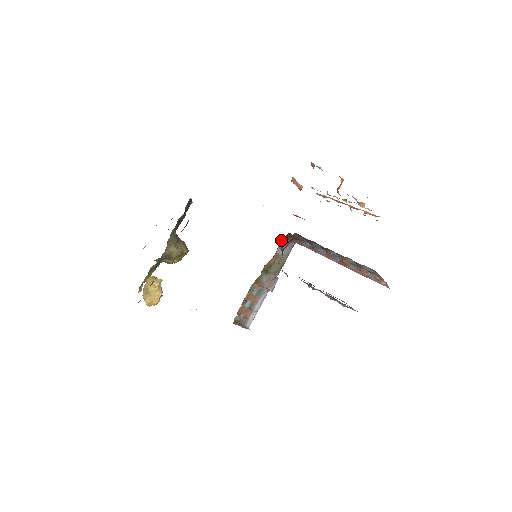
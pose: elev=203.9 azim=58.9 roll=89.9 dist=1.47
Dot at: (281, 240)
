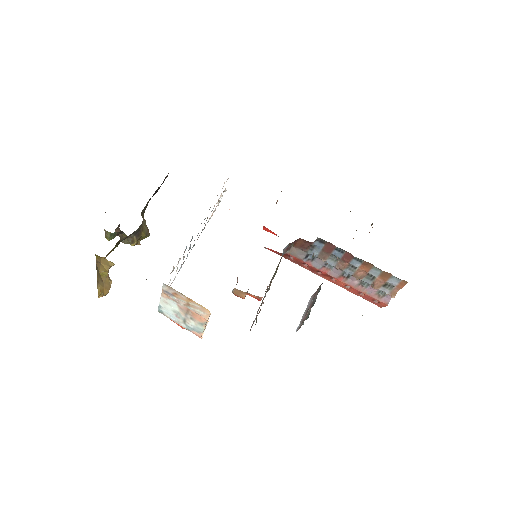
Dot at: occluded
